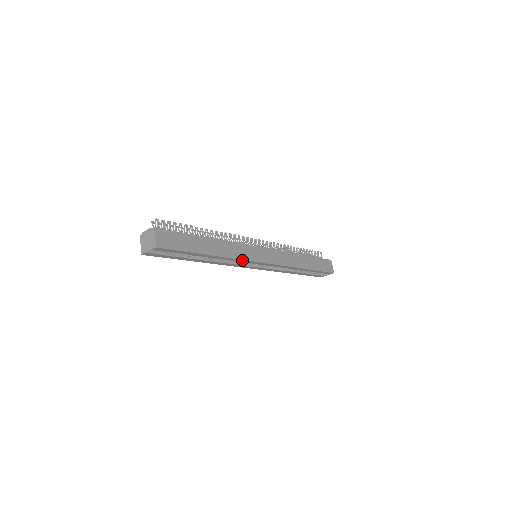
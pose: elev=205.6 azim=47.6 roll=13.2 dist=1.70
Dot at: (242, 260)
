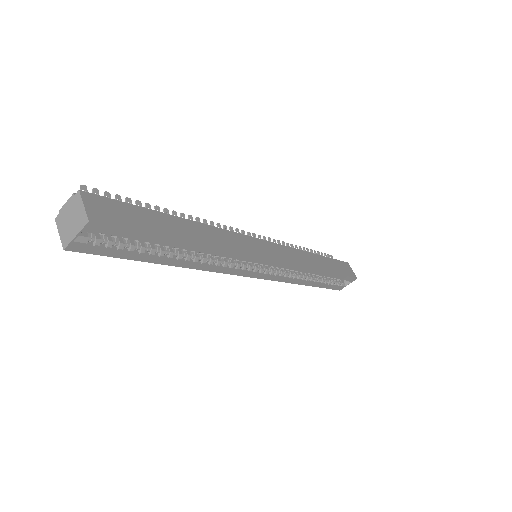
Dot at: (241, 255)
